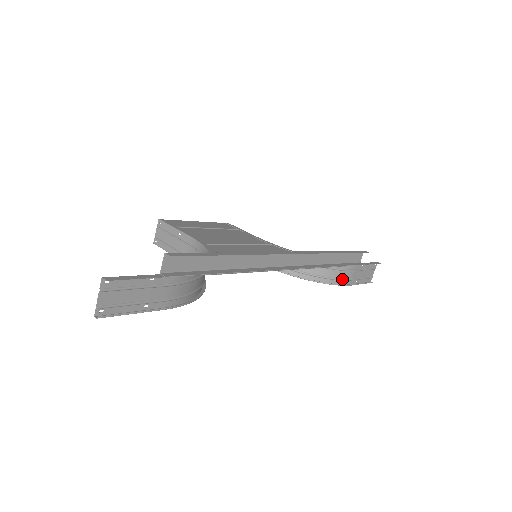
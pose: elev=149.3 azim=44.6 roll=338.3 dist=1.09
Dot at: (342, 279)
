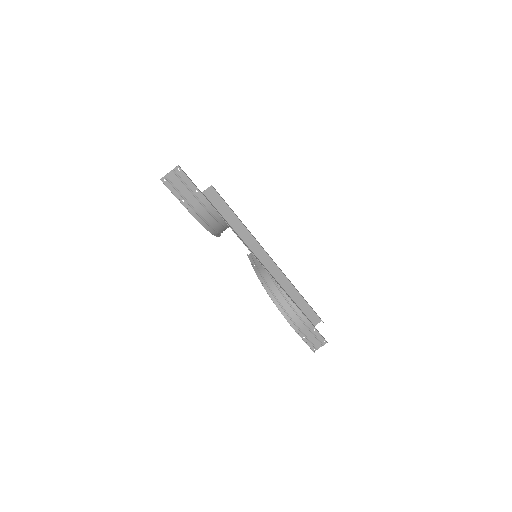
Dot at: (295, 323)
